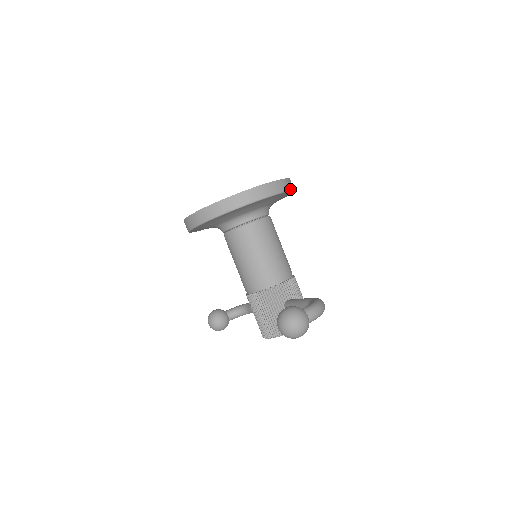
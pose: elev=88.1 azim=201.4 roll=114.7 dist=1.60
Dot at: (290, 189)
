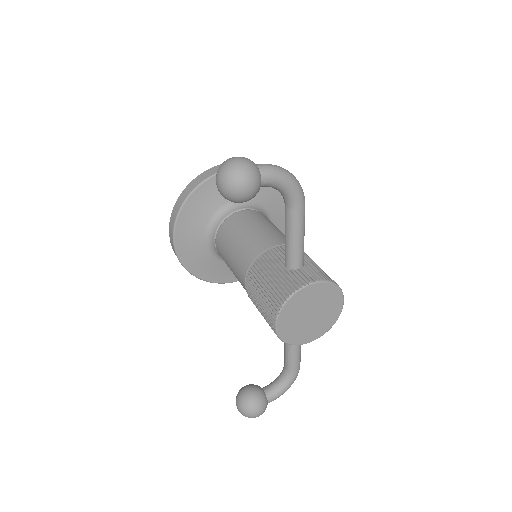
Dot at: occluded
